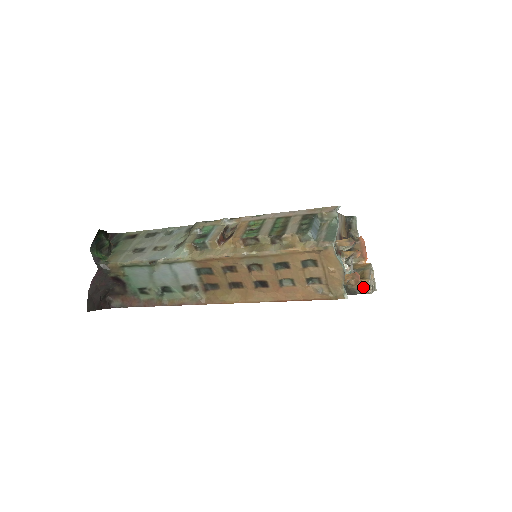
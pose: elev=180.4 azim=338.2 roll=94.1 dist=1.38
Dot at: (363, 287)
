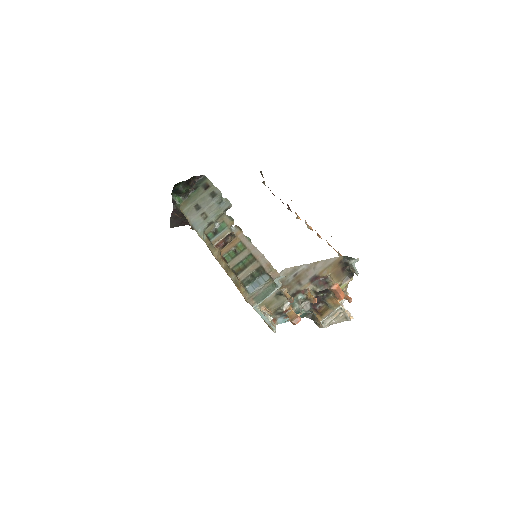
Dot at: (318, 321)
